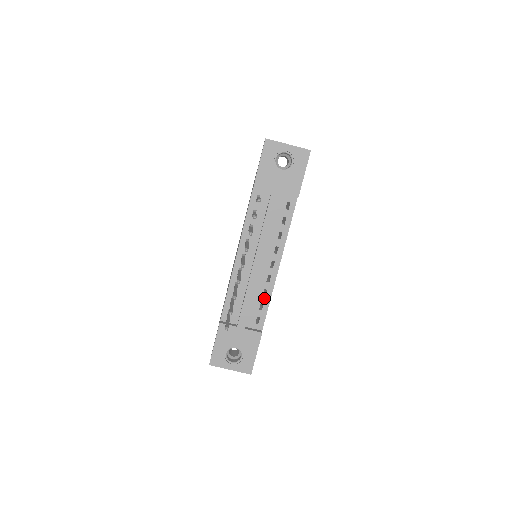
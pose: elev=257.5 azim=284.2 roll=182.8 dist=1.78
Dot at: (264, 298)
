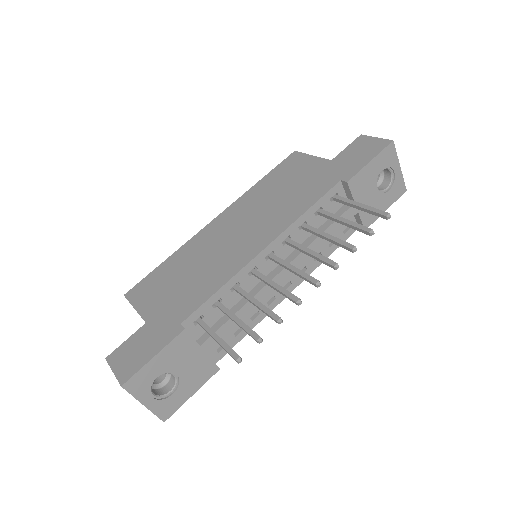
Dot at: (249, 322)
